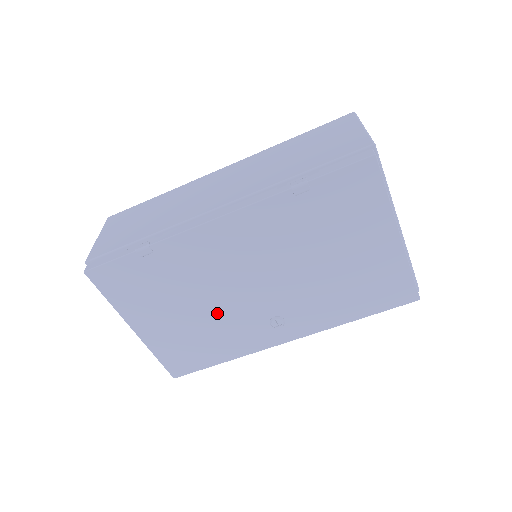
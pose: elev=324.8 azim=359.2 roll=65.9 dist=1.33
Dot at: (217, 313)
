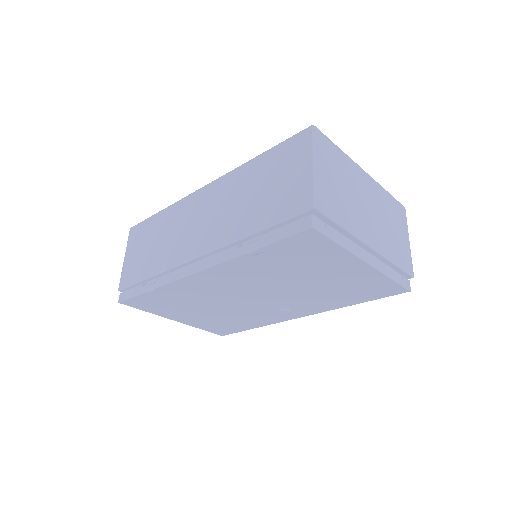
Dot at: (232, 310)
